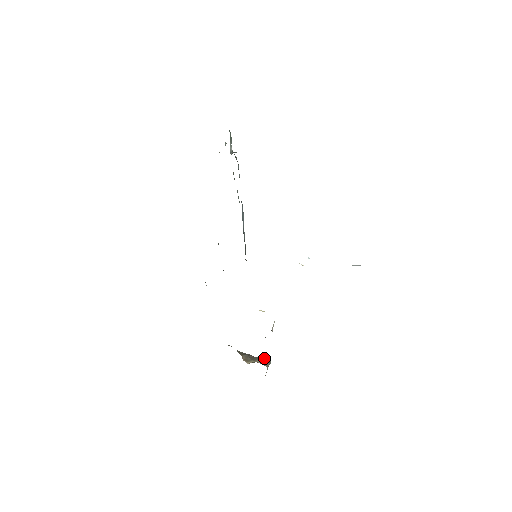
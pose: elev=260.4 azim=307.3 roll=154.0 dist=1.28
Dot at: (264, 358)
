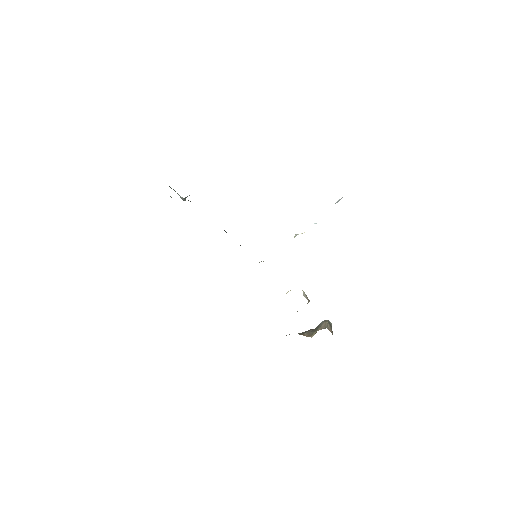
Dot at: (322, 324)
